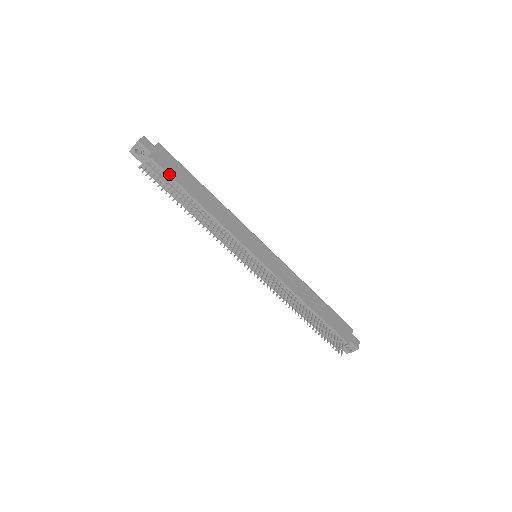
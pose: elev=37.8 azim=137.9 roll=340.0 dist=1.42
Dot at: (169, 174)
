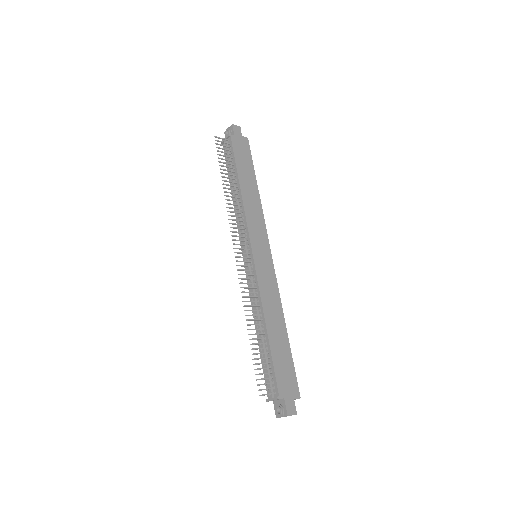
Dot at: (234, 153)
